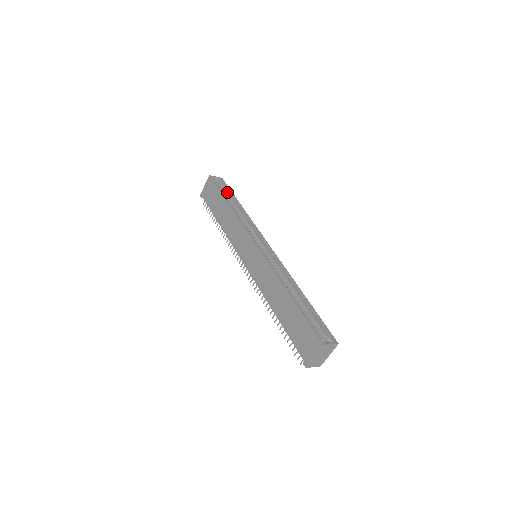
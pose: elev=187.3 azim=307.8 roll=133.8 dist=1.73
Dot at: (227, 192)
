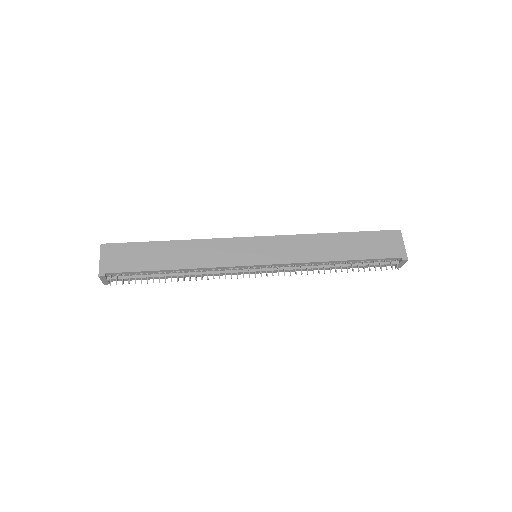
Dot at: occluded
